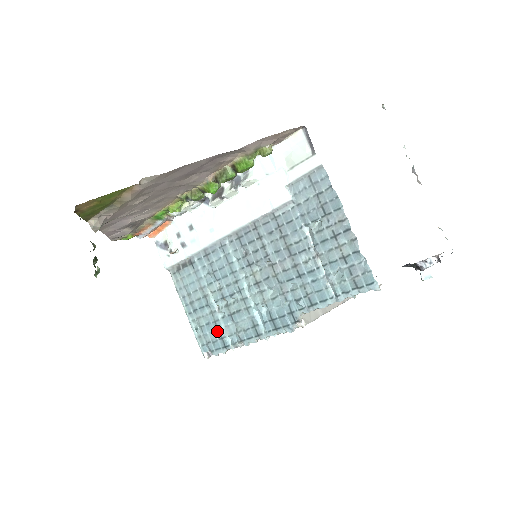
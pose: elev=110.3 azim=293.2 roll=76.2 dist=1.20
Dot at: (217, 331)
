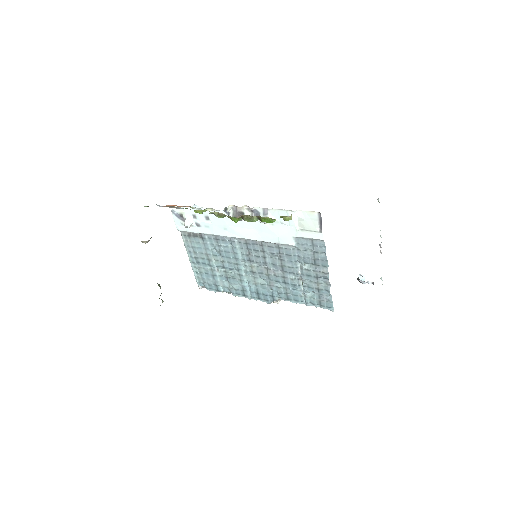
Dot at: (213, 281)
